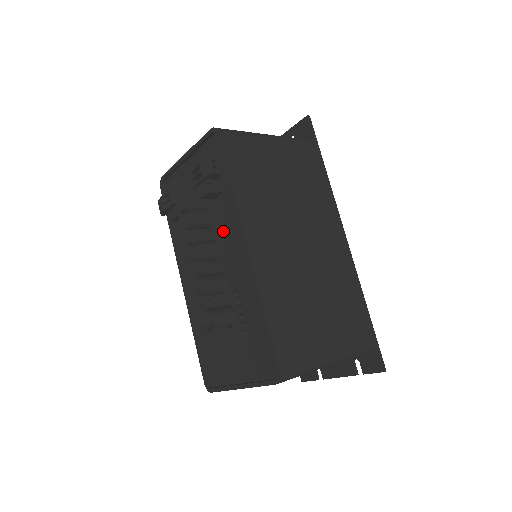
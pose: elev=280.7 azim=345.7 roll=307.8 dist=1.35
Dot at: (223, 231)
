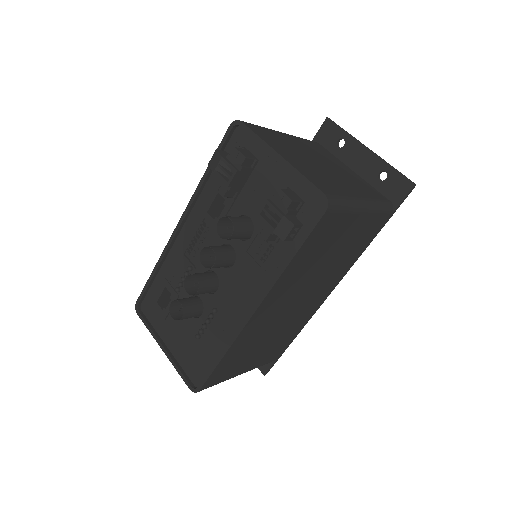
Dot at: (248, 263)
